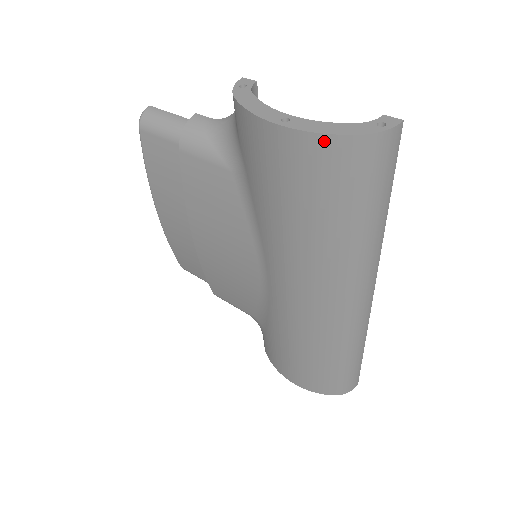
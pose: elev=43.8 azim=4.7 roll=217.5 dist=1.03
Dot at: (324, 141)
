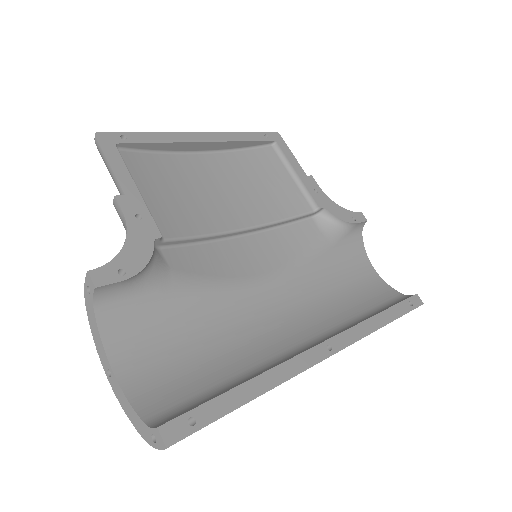
Dot at: occluded
